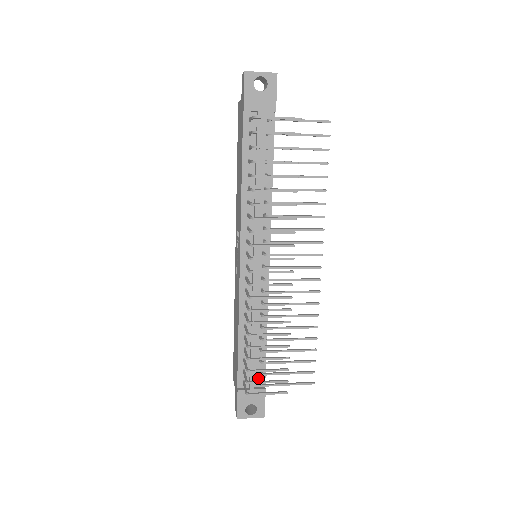
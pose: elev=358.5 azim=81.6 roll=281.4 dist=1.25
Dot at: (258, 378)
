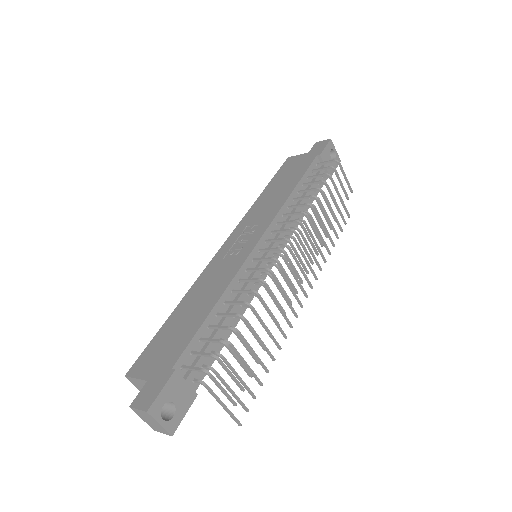
Dot at: (196, 375)
